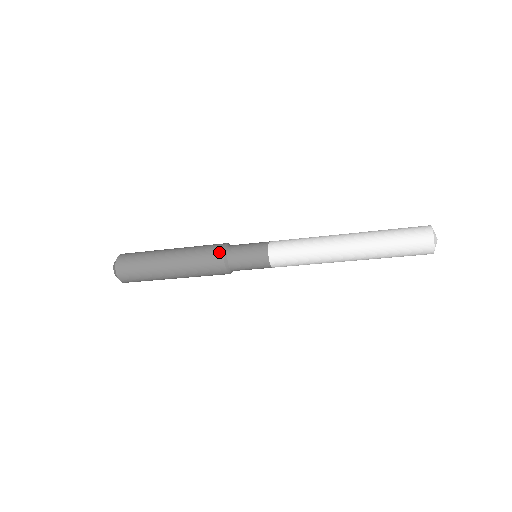
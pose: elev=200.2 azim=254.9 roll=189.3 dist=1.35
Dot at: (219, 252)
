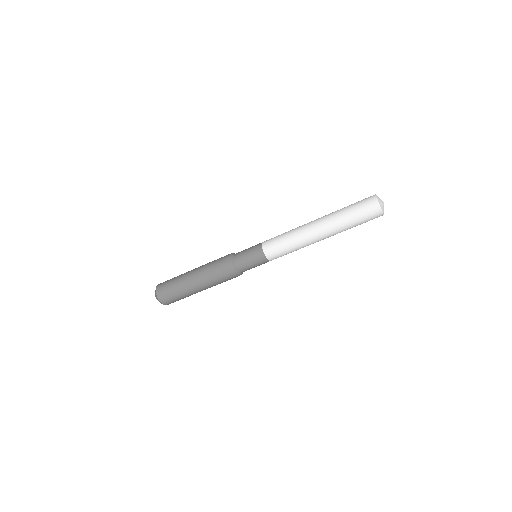
Dot at: (227, 259)
